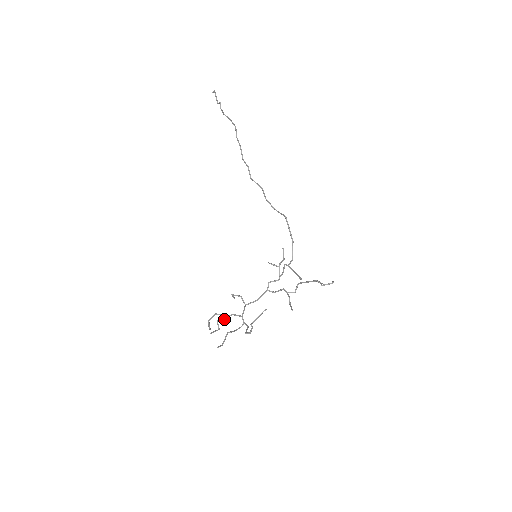
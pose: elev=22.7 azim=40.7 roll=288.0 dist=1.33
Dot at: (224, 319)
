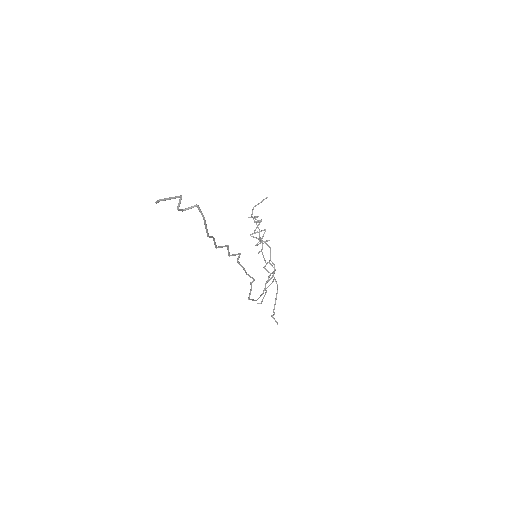
Dot at: (256, 224)
